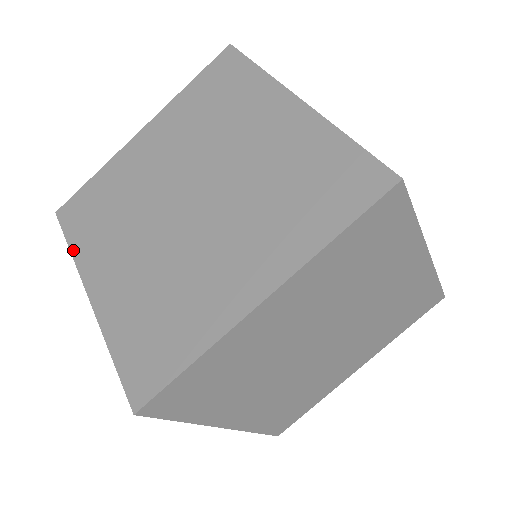
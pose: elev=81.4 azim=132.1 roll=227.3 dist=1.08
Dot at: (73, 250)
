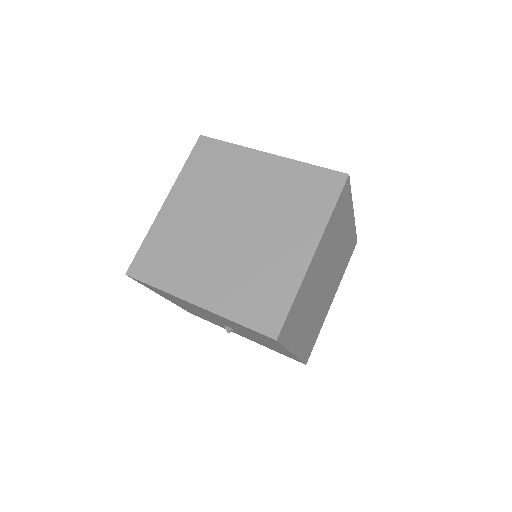
Dot at: (162, 288)
